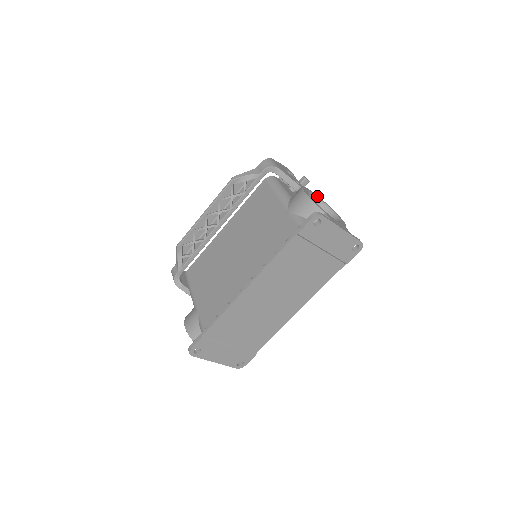
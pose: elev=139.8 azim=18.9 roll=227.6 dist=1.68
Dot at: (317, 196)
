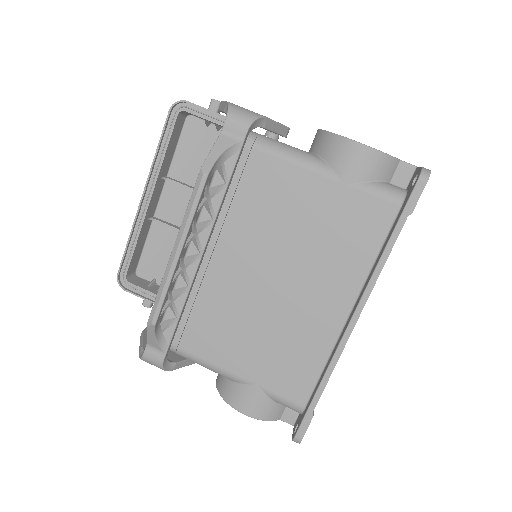
Dot at: occluded
